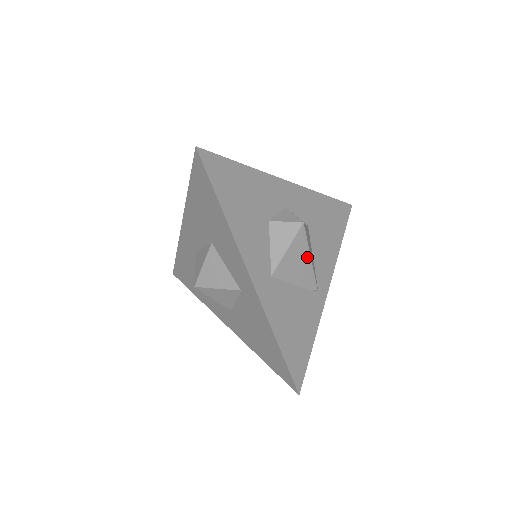
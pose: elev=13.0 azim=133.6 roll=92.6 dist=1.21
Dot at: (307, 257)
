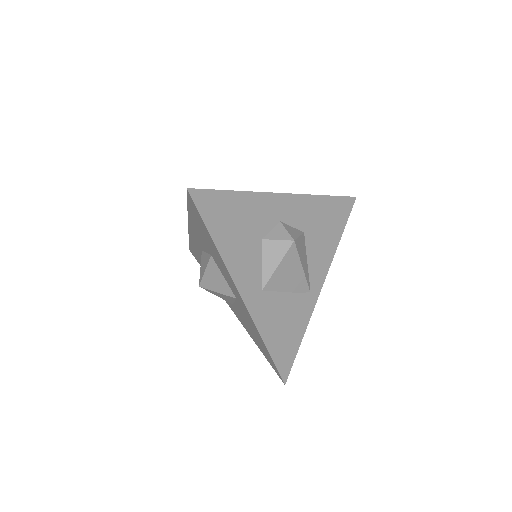
Dot at: (298, 268)
